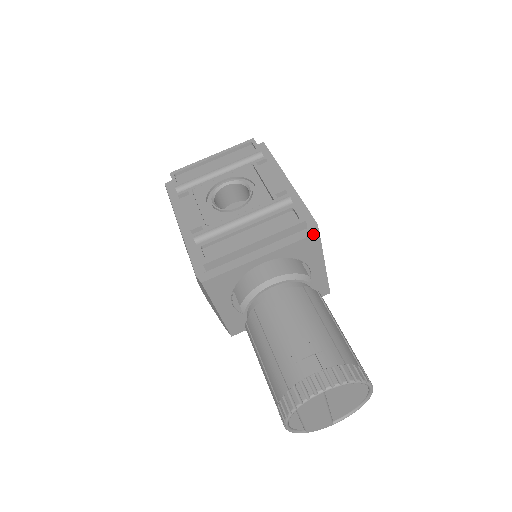
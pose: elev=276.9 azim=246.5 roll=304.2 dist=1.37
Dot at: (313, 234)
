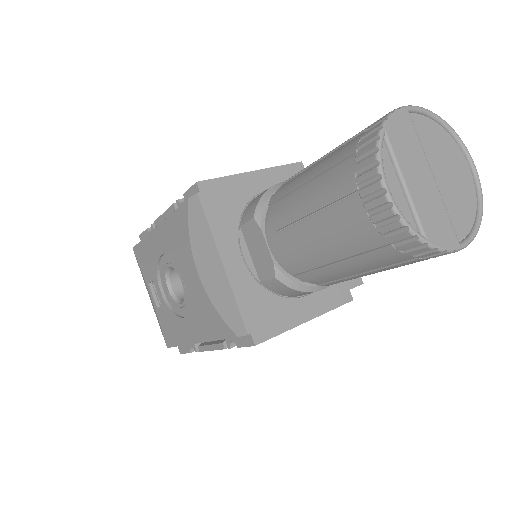
Dot at: occluded
